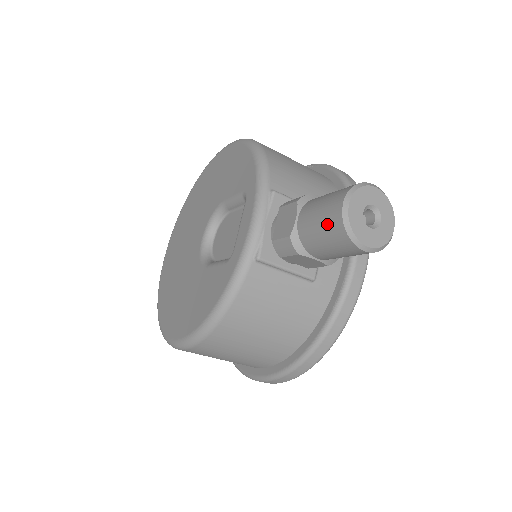
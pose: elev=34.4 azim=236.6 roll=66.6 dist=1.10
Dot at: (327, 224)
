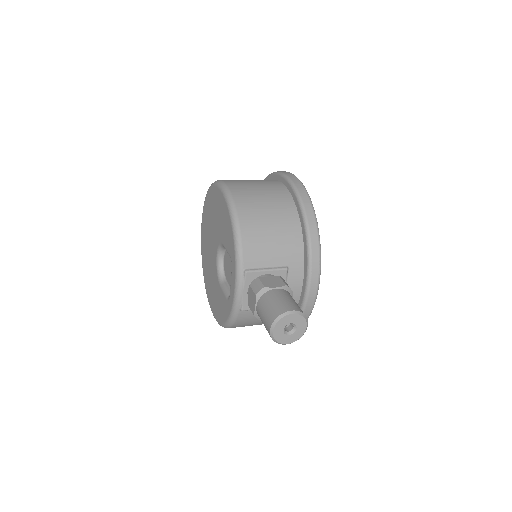
Dot at: (266, 329)
